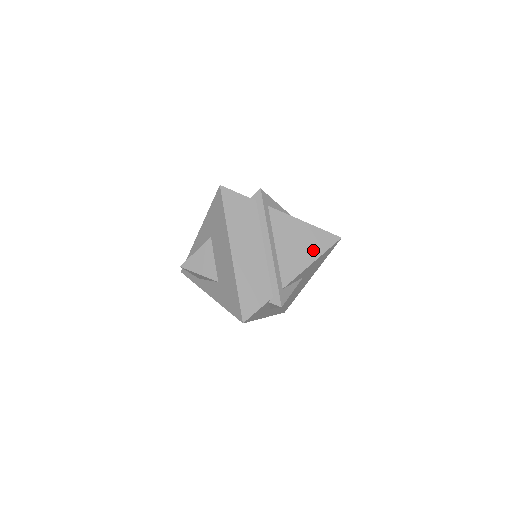
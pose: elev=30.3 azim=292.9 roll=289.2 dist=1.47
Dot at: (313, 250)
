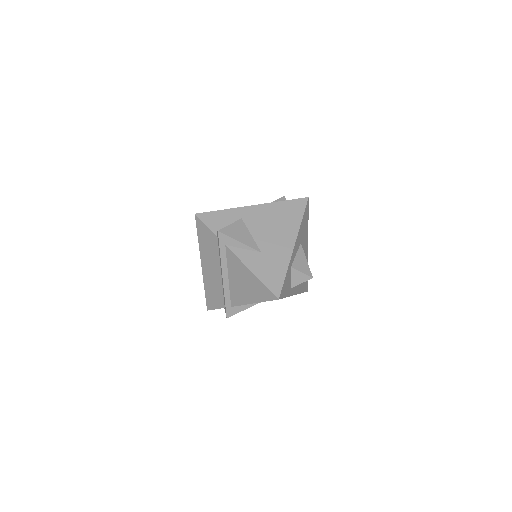
Dot at: (255, 295)
